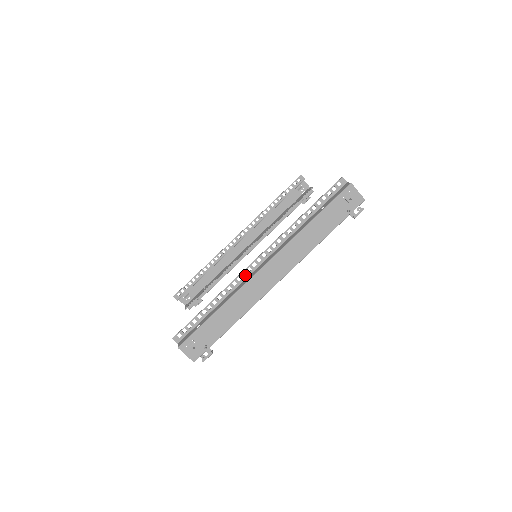
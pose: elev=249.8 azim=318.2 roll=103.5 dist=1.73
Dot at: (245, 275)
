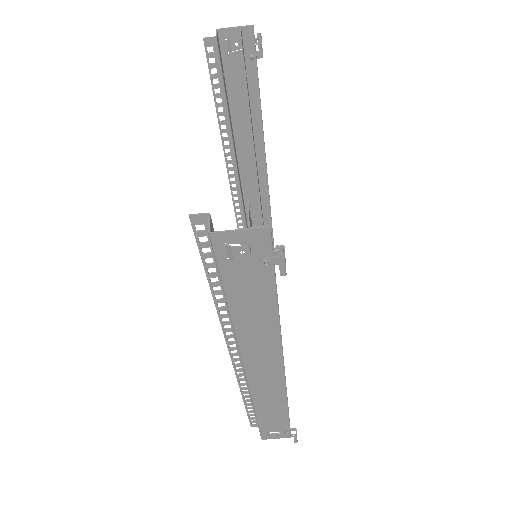
Dot at: (242, 373)
